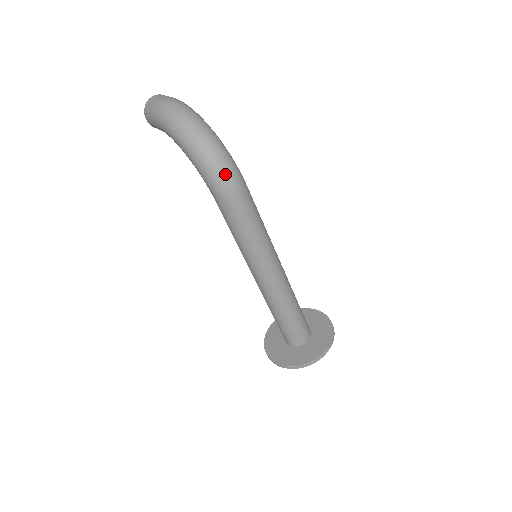
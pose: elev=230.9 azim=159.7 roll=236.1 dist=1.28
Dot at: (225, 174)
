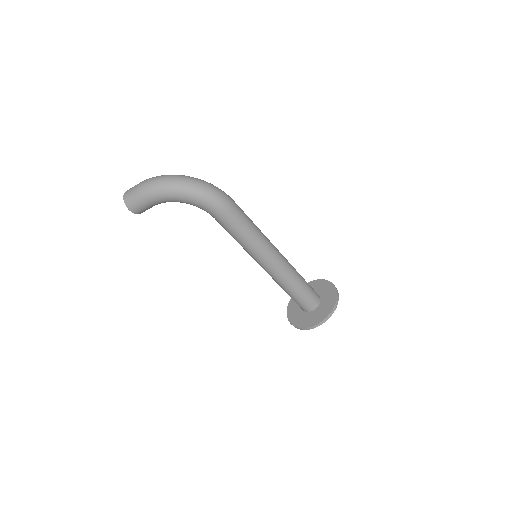
Dot at: (219, 193)
